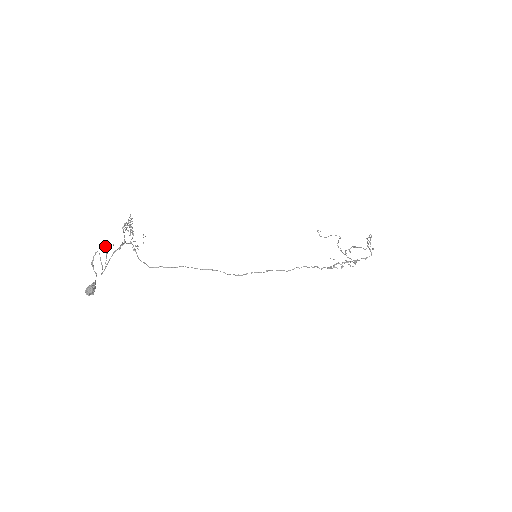
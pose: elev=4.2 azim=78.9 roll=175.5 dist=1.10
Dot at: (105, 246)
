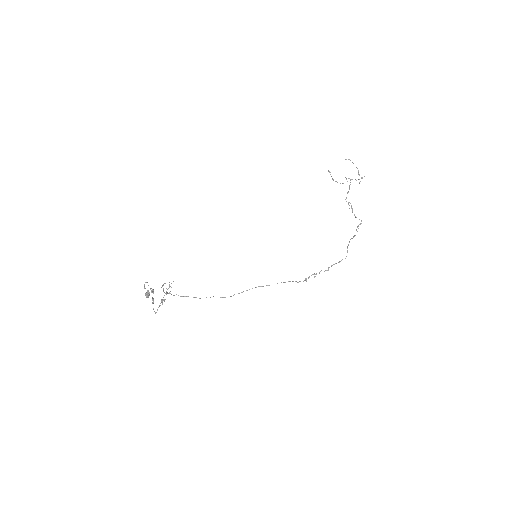
Dot at: occluded
